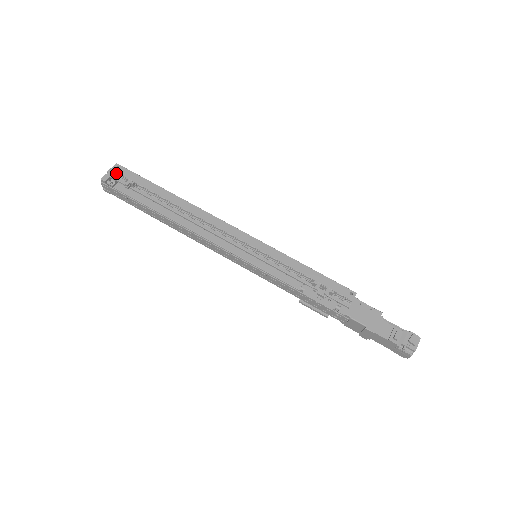
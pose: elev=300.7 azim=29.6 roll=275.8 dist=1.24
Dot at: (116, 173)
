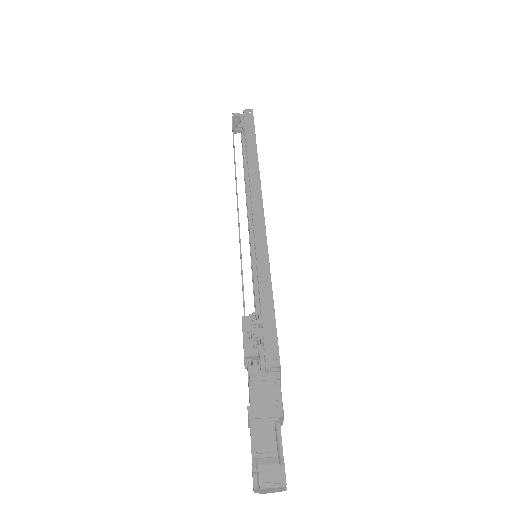
Dot at: (245, 116)
